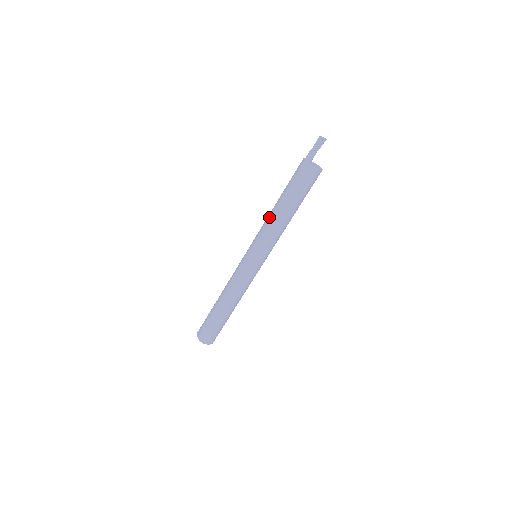
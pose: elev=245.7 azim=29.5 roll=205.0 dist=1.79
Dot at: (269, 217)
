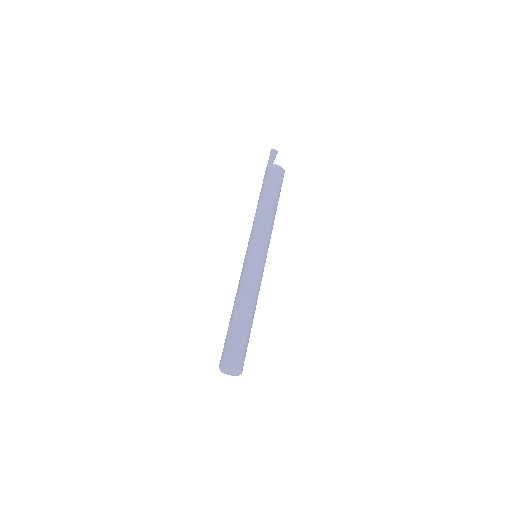
Dot at: occluded
